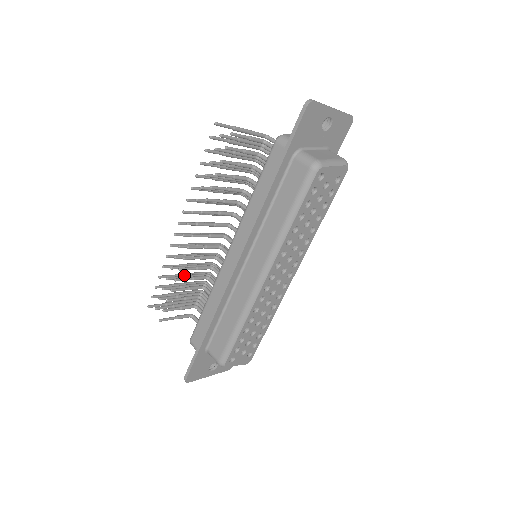
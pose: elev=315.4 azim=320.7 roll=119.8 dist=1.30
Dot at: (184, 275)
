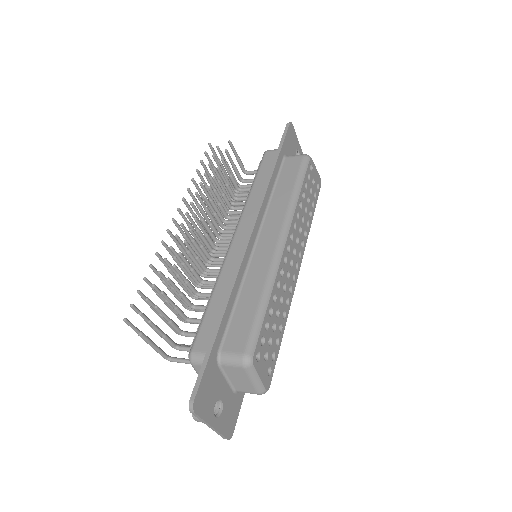
Dot at: occluded
